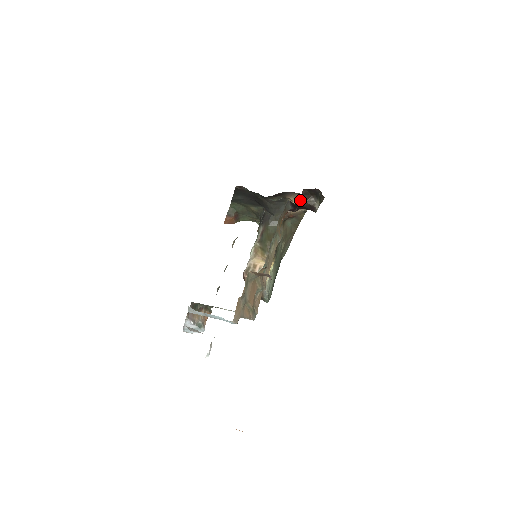
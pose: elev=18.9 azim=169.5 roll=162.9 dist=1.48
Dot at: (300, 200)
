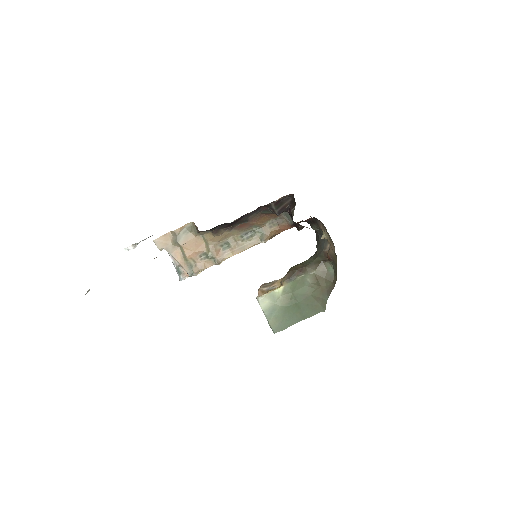
Dot at: (288, 207)
